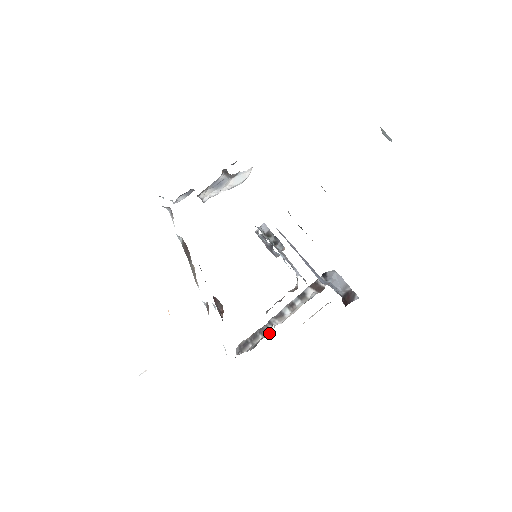
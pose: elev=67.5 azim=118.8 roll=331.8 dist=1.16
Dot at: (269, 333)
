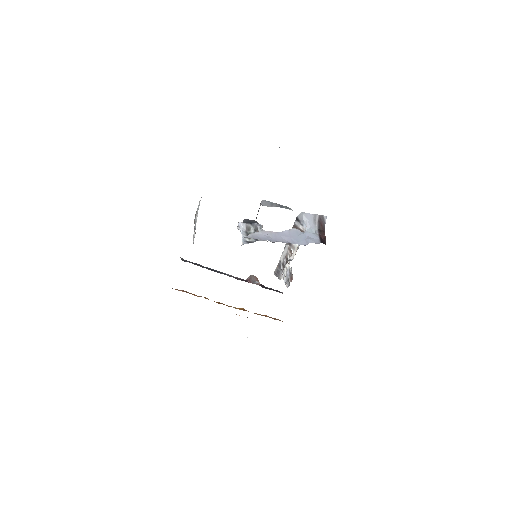
Dot at: (291, 271)
